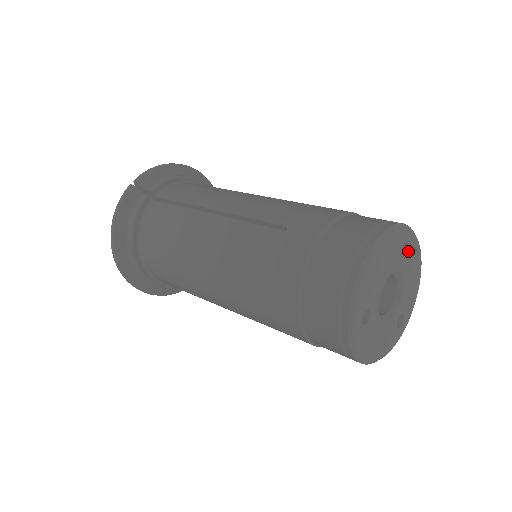
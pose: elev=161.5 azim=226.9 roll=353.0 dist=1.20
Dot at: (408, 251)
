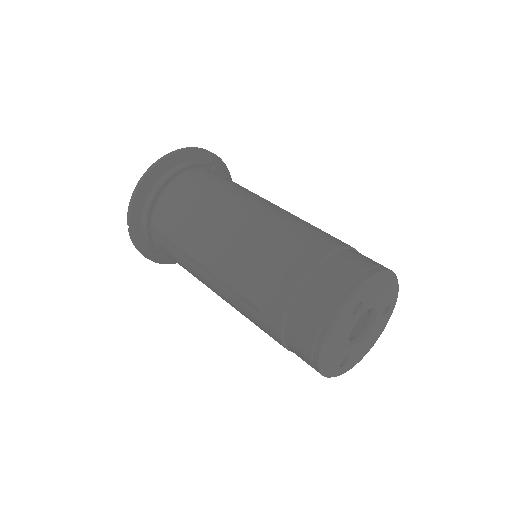
Dot at: (363, 301)
